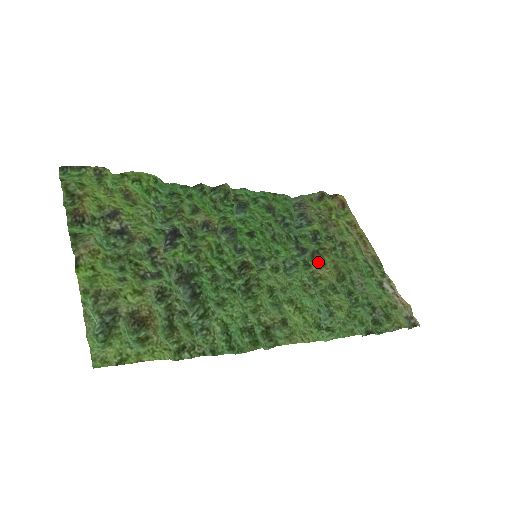
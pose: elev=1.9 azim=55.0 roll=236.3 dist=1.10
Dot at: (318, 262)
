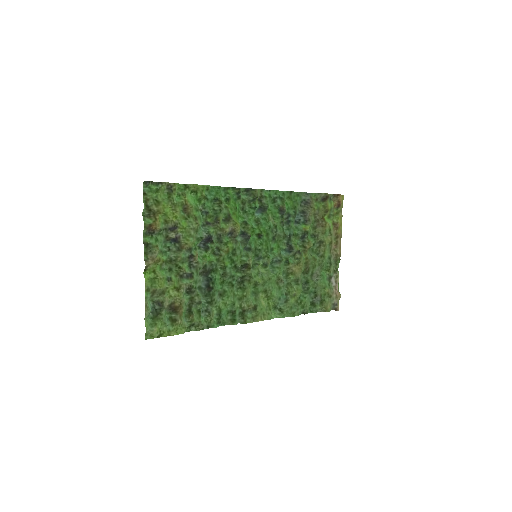
Dot at: (296, 258)
